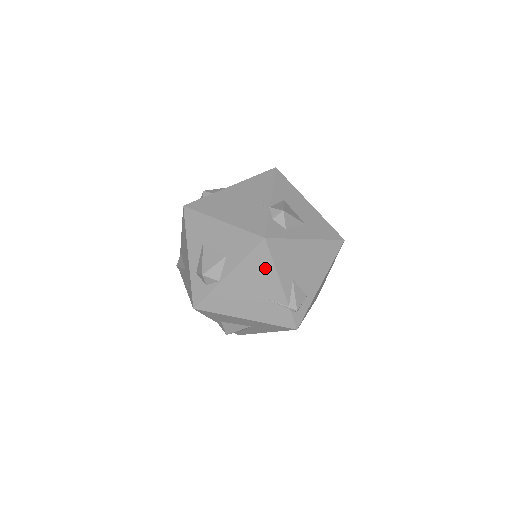
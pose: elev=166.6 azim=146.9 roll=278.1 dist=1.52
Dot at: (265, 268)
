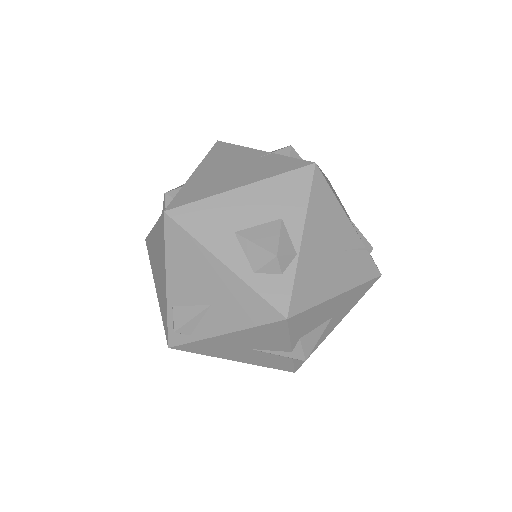
Dot at: (330, 206)
